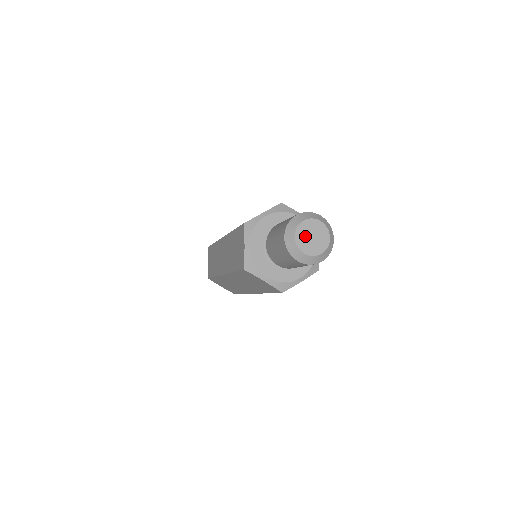
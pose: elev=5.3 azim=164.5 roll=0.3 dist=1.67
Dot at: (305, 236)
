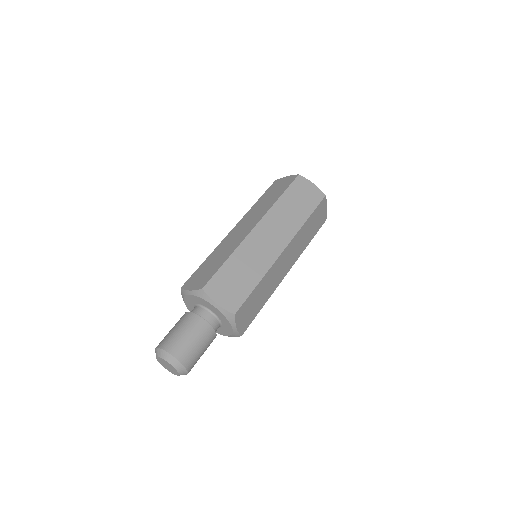
Dot at: (164, 362)
